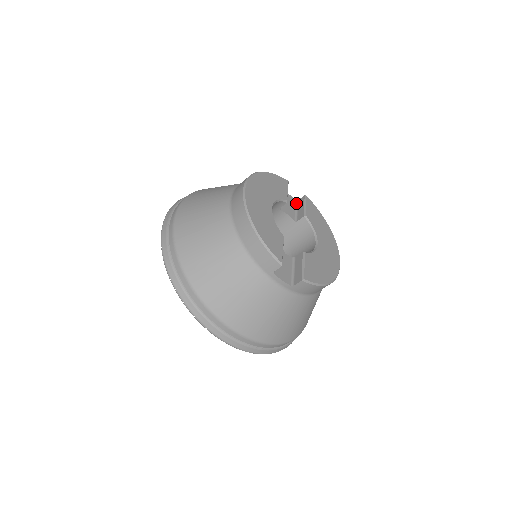
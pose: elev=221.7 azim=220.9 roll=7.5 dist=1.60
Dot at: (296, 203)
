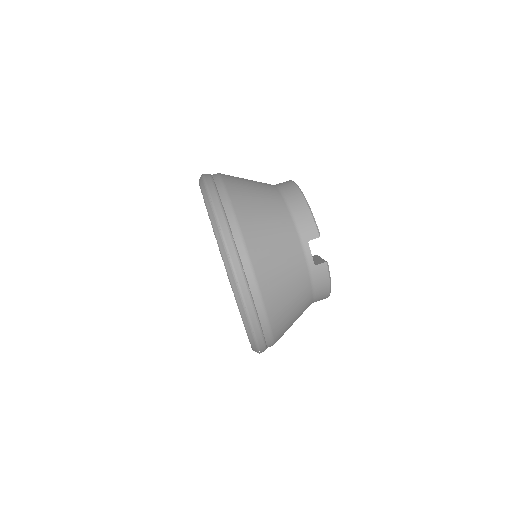
Dot at: occluded
